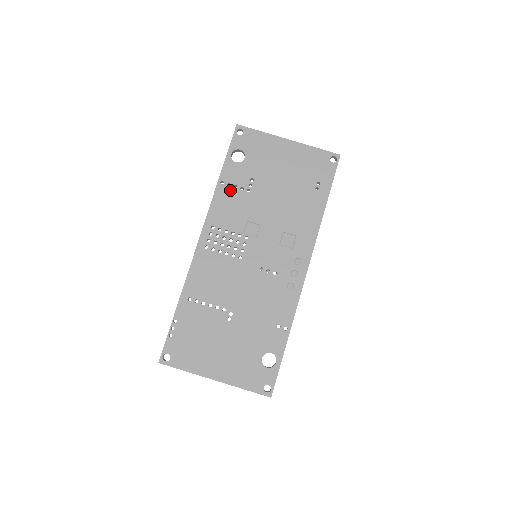
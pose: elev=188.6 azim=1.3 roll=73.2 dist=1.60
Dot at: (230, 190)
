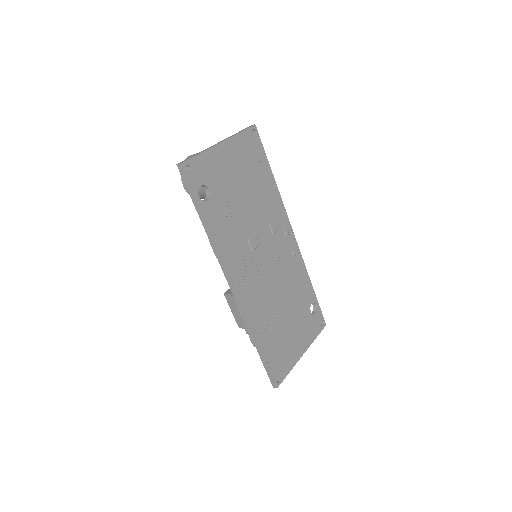
Dot at: (222, 228)
